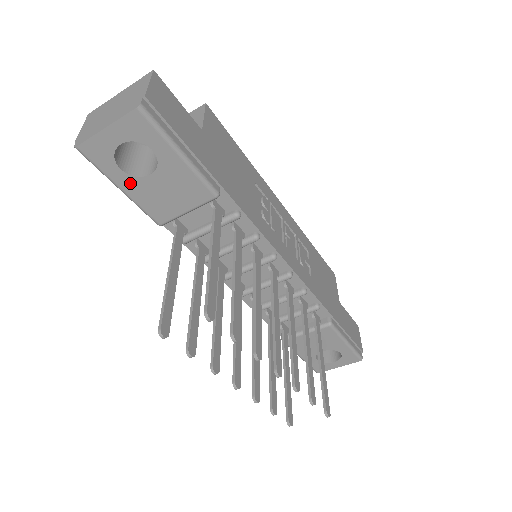
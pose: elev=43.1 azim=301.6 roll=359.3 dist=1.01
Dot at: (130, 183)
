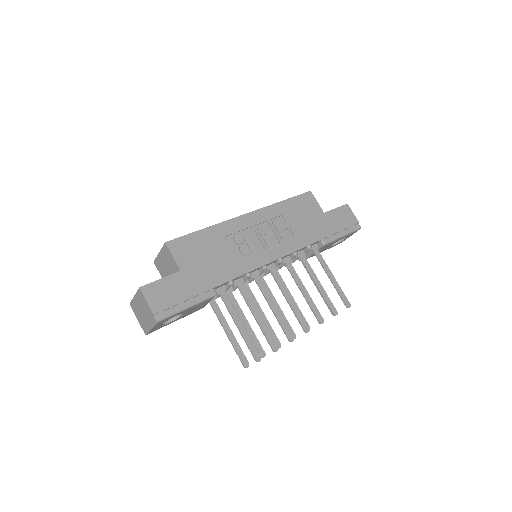
Dot at: (177, 319)
